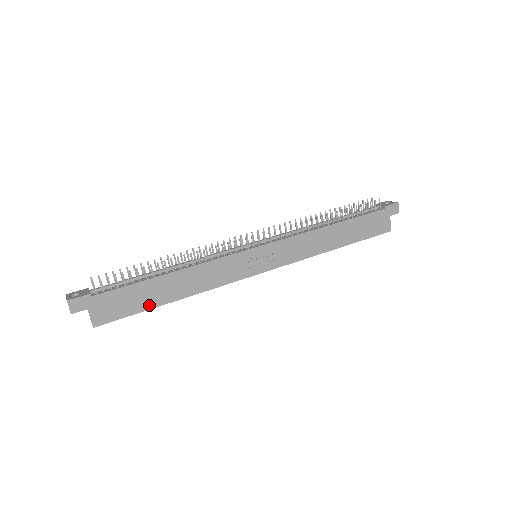
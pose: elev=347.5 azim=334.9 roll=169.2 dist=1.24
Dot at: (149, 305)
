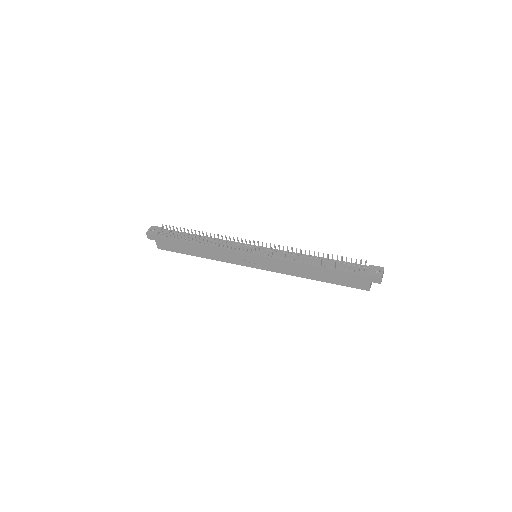
Dot at: (185, 252)
